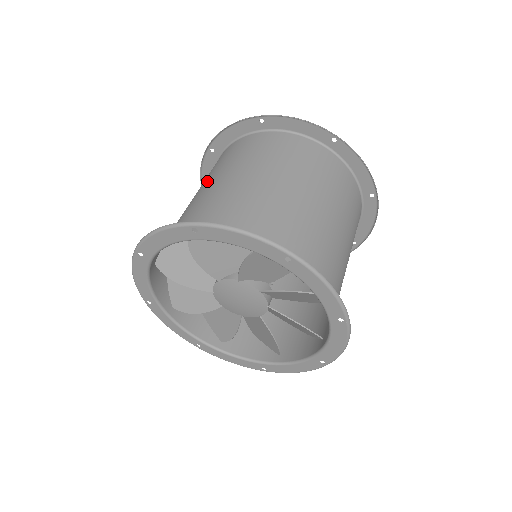
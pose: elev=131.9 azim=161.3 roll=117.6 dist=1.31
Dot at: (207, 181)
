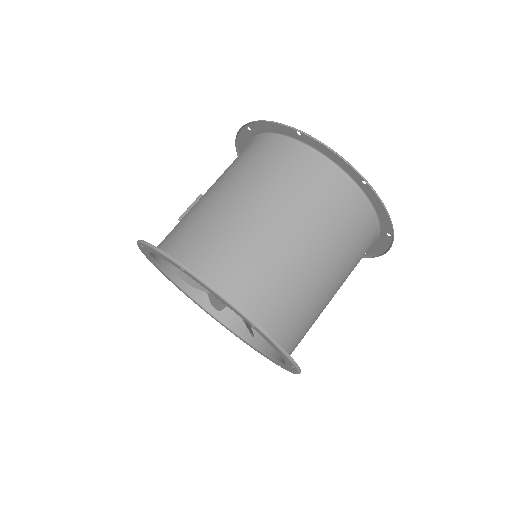
Dot at: (225, 182)
